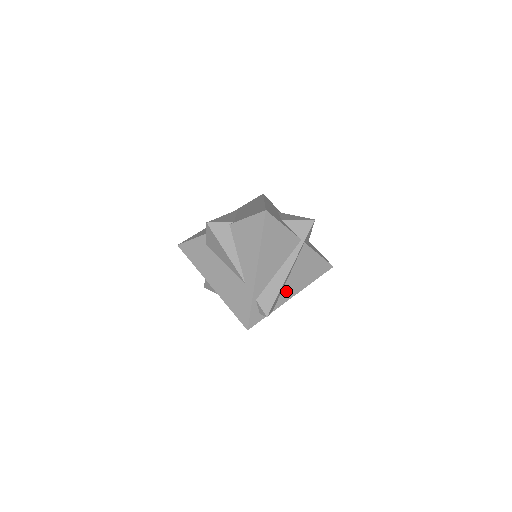
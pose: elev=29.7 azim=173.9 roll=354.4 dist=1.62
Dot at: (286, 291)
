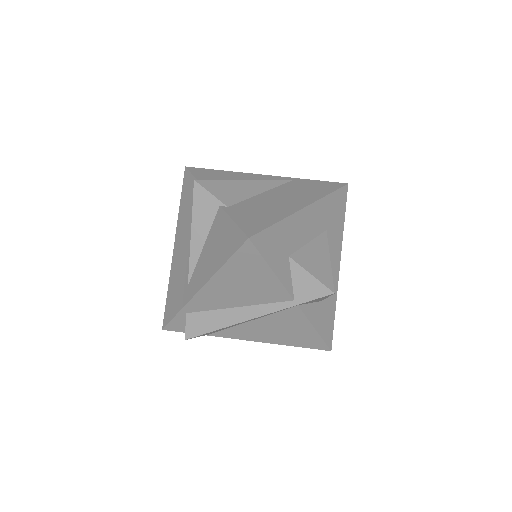
Dot at: (239, 330)
